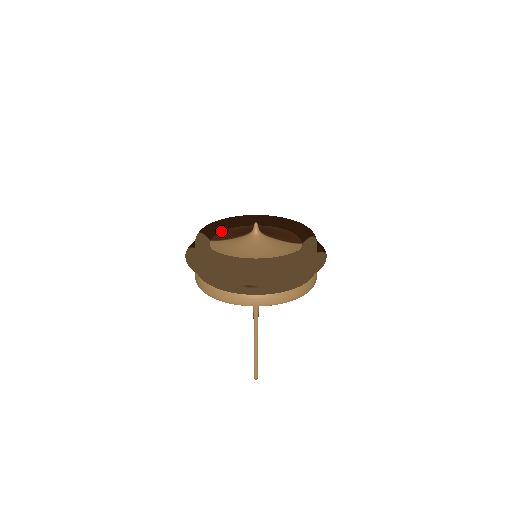
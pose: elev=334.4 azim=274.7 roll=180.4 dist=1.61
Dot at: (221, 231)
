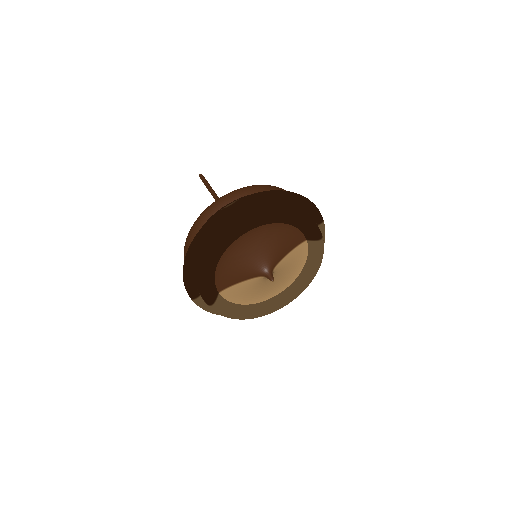
Dot at: (215, 273)
